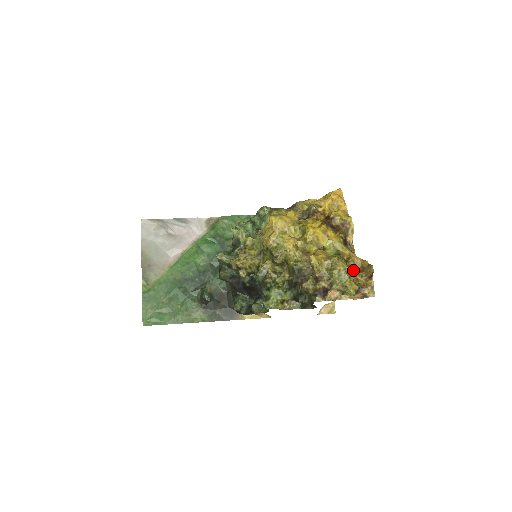
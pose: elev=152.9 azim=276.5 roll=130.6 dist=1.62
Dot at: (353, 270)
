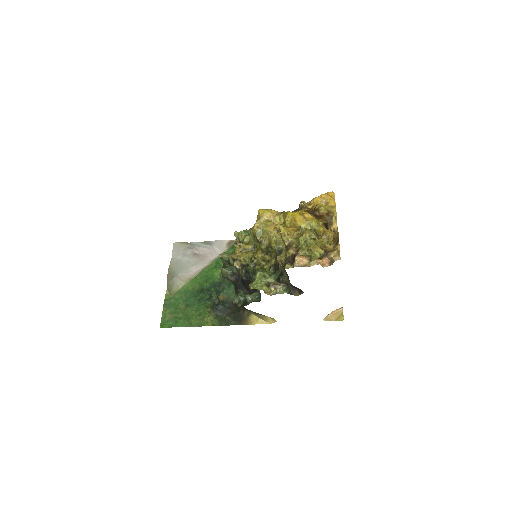
Dot at: occluded
